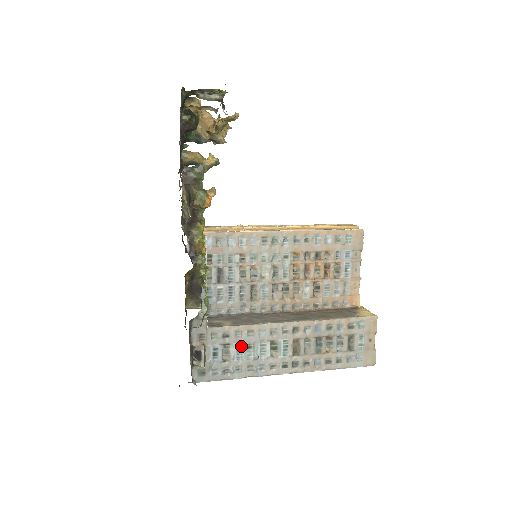
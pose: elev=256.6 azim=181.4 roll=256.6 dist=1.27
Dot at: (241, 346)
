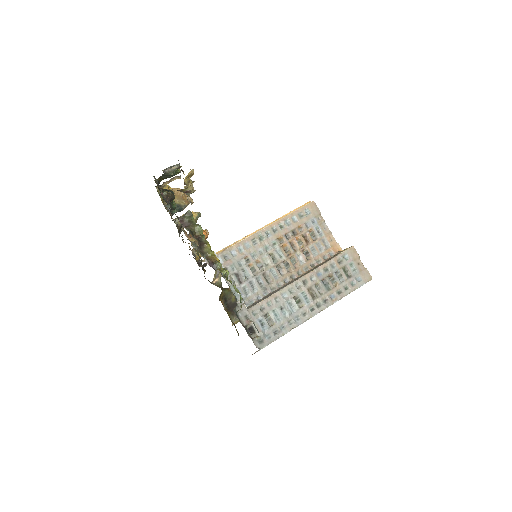
Dot at: (276, 311)
